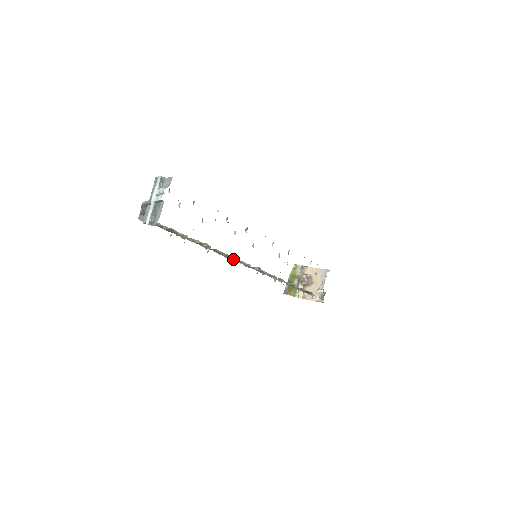
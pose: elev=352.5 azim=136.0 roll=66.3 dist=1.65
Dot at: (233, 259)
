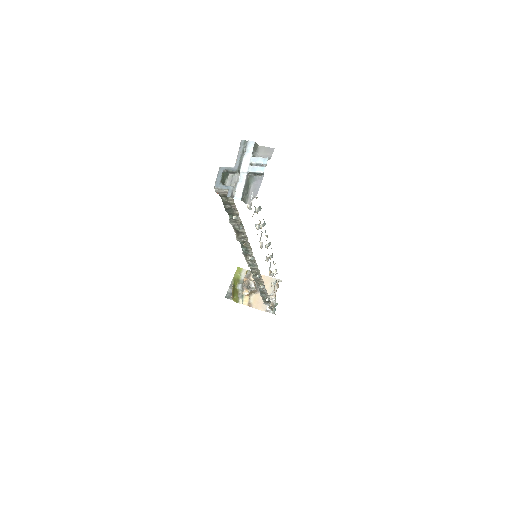
Dot at: (247, 256)
